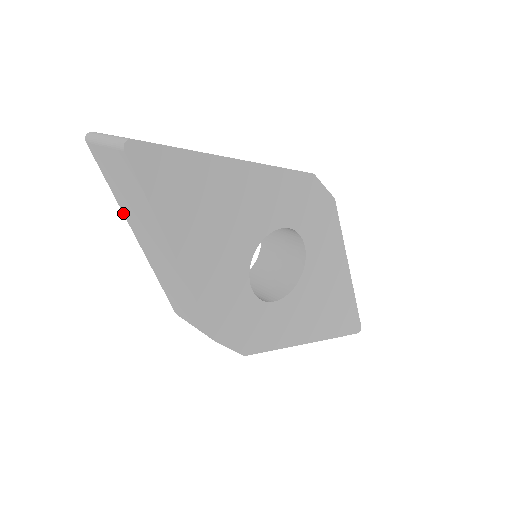
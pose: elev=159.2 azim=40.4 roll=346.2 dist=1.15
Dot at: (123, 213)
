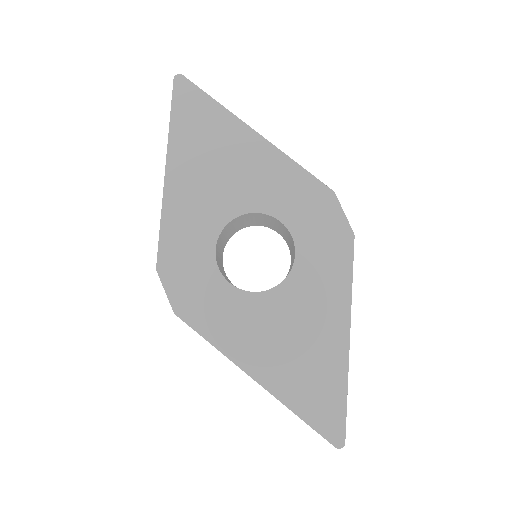
Dot at: occluded
